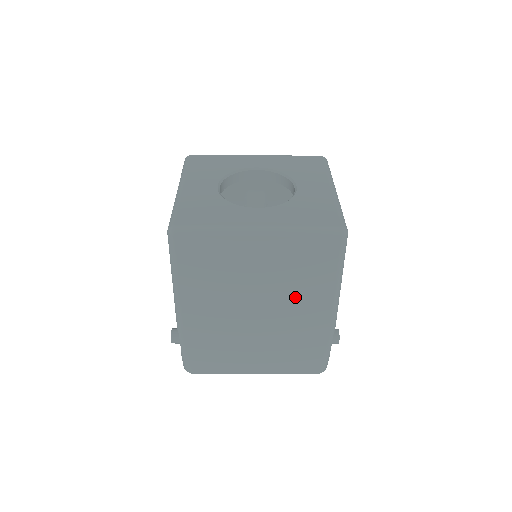
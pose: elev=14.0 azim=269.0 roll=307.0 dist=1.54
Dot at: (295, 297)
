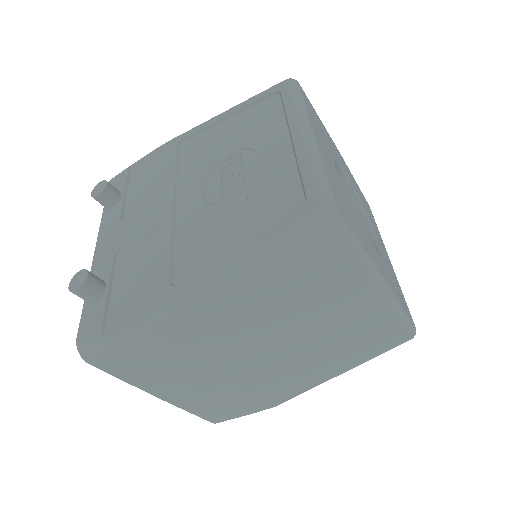
Dot at: (312, 359)
